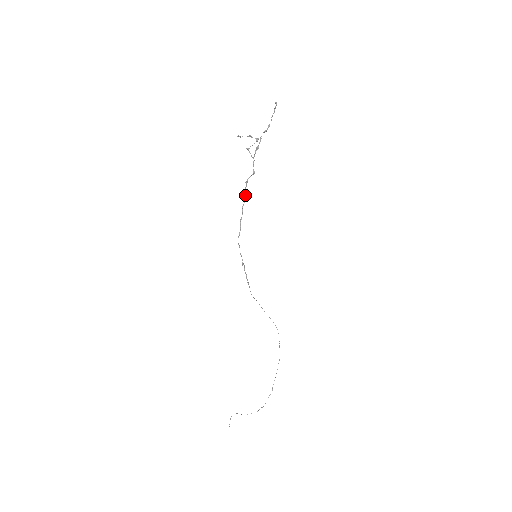
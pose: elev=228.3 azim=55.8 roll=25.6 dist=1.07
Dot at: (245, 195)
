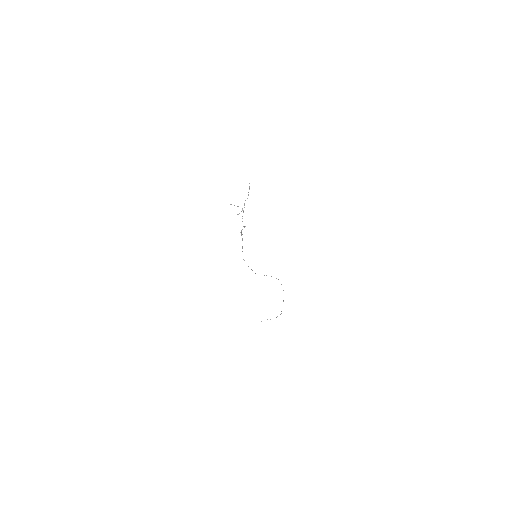
Dot at: occluded
